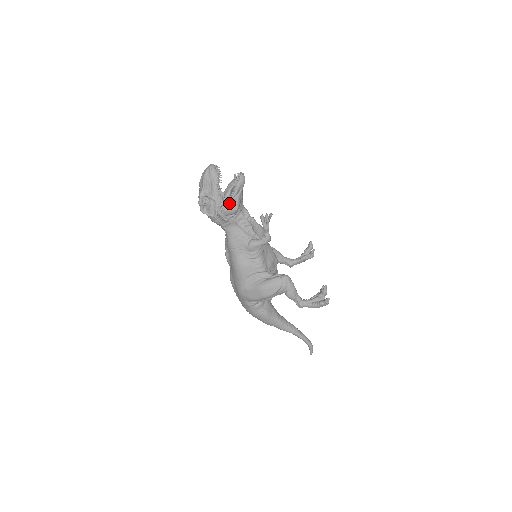
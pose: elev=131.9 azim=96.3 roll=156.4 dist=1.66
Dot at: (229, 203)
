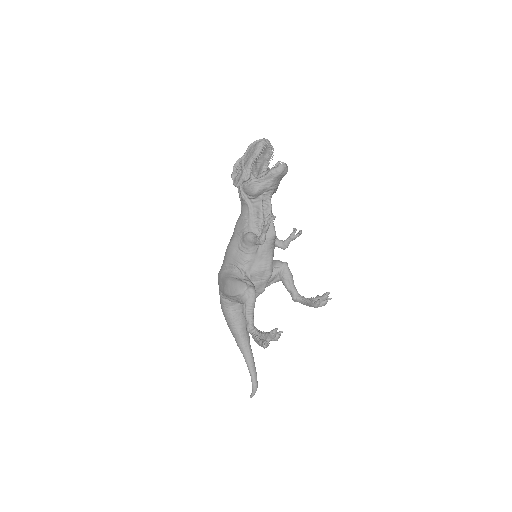
Dot at: (252, 182)
